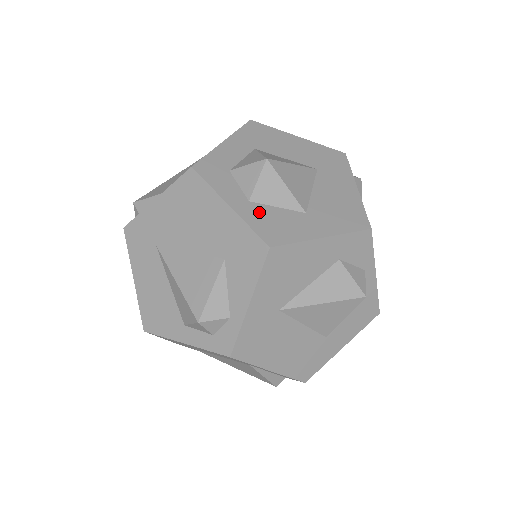
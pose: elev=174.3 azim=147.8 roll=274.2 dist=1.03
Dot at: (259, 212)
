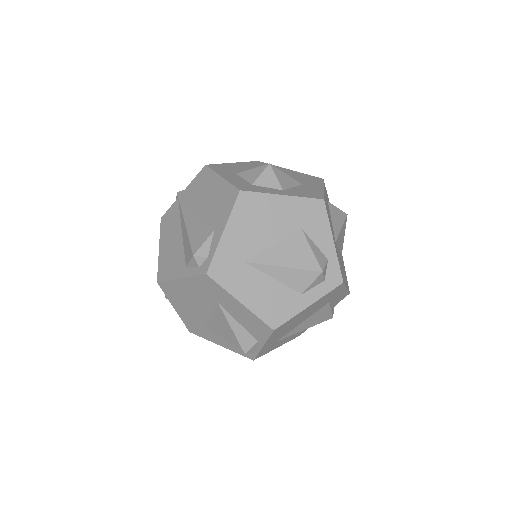
Dot at: (294, 192)
